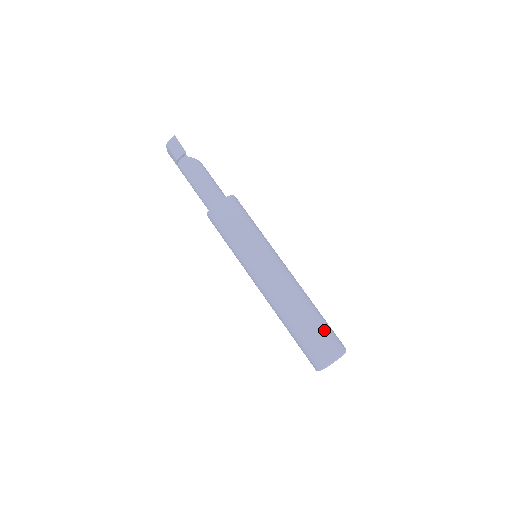
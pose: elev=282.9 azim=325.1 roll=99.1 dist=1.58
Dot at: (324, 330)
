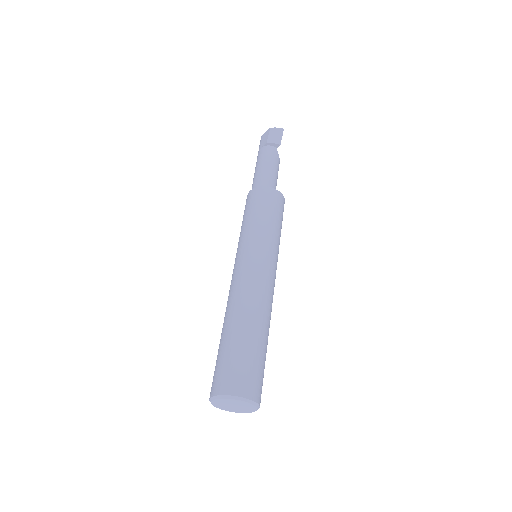
Dot at: (261, 364)
